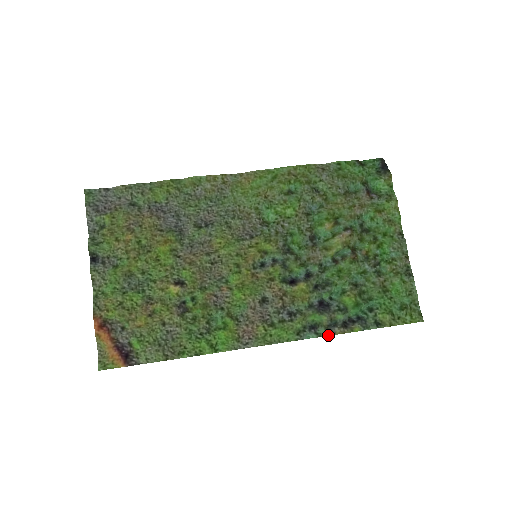
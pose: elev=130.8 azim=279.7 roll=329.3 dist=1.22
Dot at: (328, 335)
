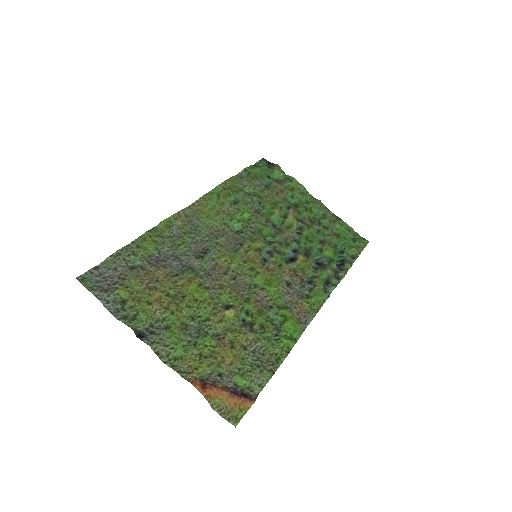
Dot at: (340, 281)
